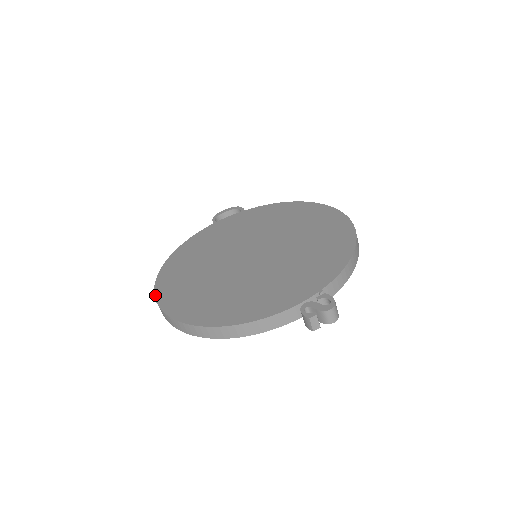
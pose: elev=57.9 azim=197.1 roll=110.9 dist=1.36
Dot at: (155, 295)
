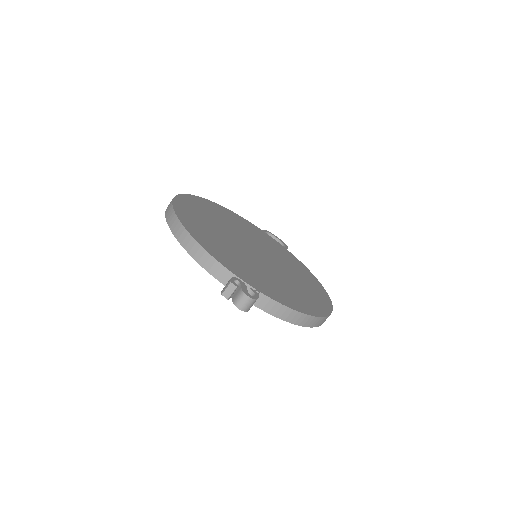
Dot at: (183, 194)
